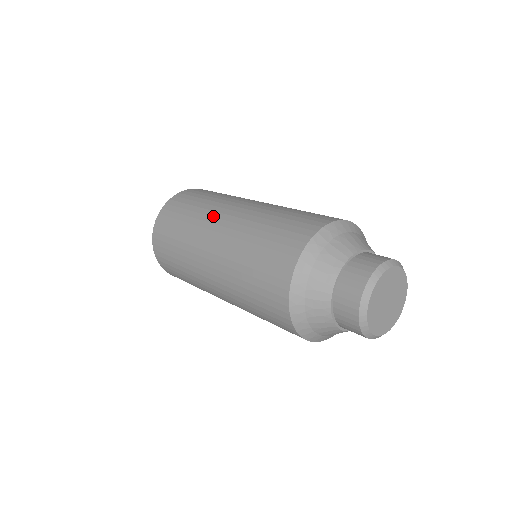
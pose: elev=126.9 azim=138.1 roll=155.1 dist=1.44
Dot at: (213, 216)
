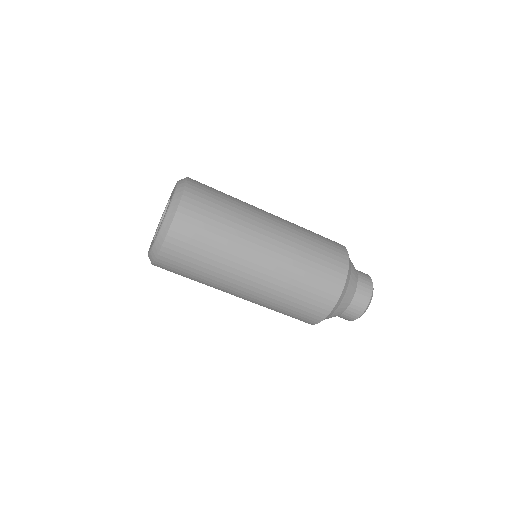
Dot at: (256, 207)
